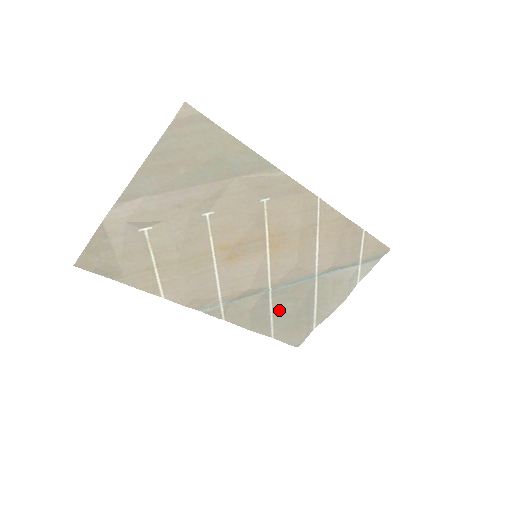
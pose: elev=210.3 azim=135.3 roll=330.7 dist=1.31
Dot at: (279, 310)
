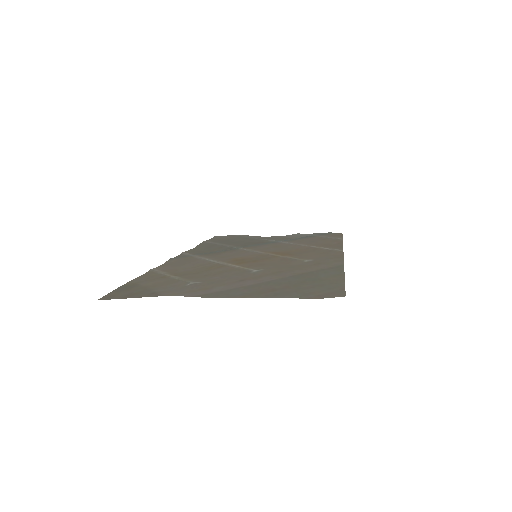
Dot at: (229, 244)
